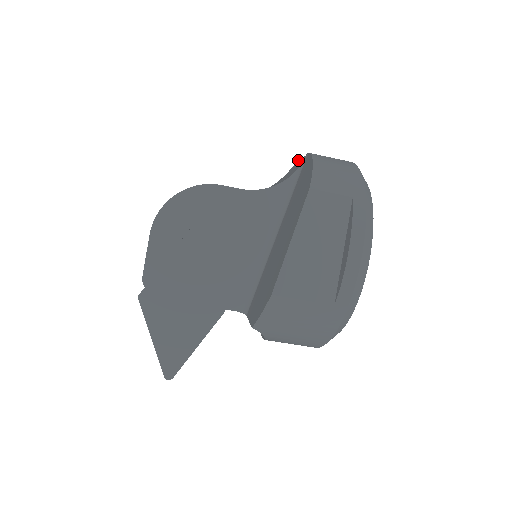
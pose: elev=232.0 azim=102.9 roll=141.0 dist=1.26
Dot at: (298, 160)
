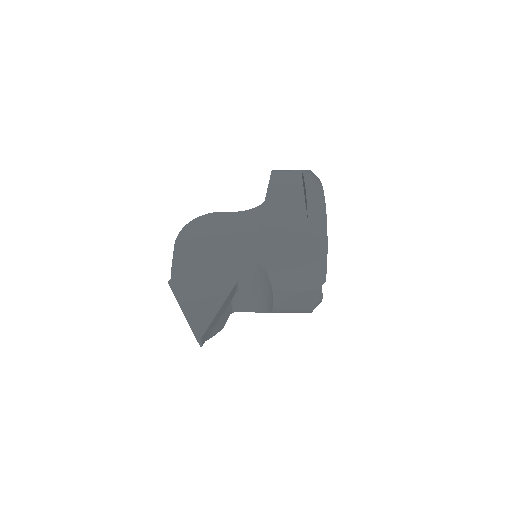
Dot at: occluded
